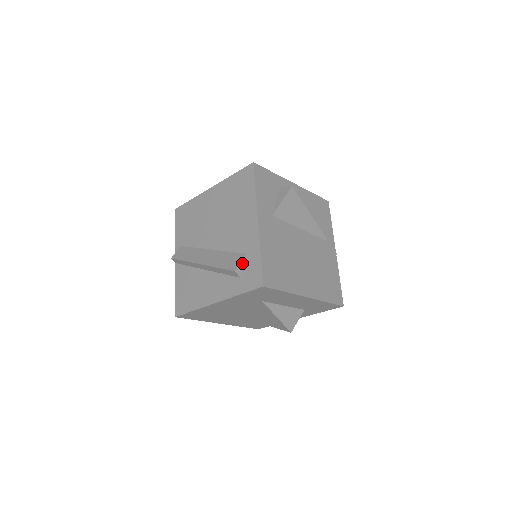
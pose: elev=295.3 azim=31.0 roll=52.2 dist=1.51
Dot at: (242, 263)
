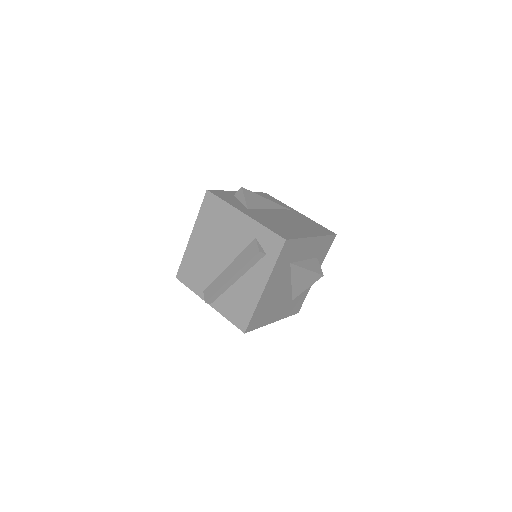
Dot at: (259, 245)
